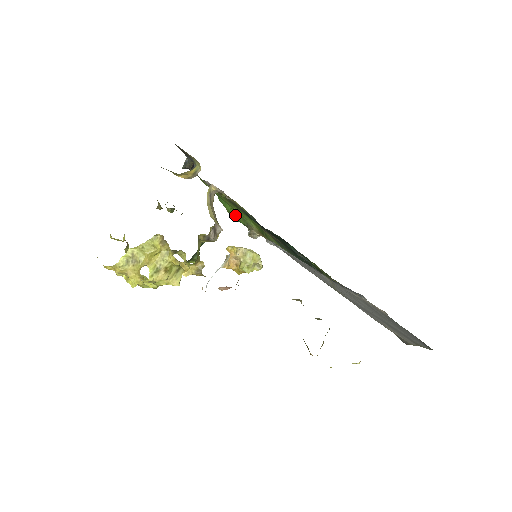
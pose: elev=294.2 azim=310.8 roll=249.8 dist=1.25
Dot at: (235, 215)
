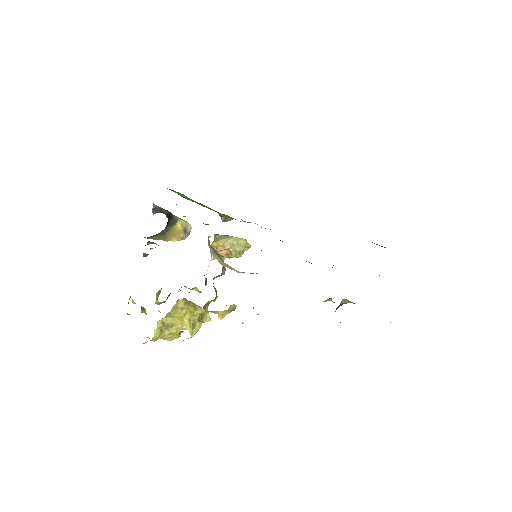
Dot at: (196, 202)
